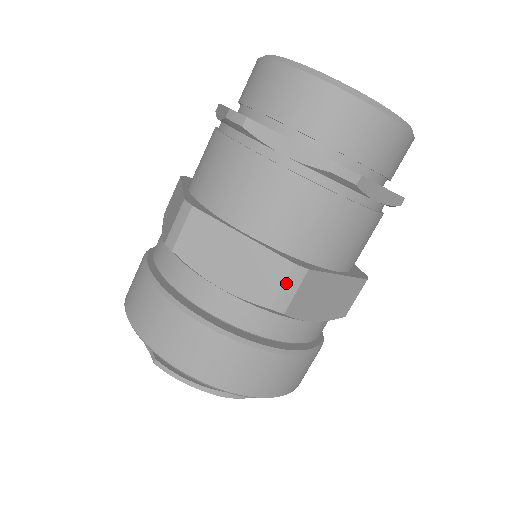
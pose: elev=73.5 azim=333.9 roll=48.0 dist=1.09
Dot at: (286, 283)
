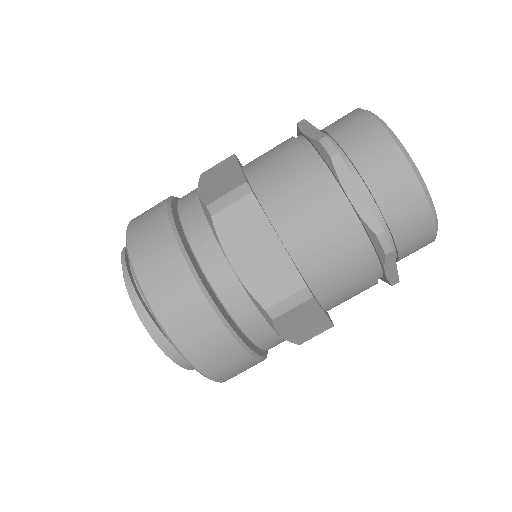
Dot at: (231, 193)
